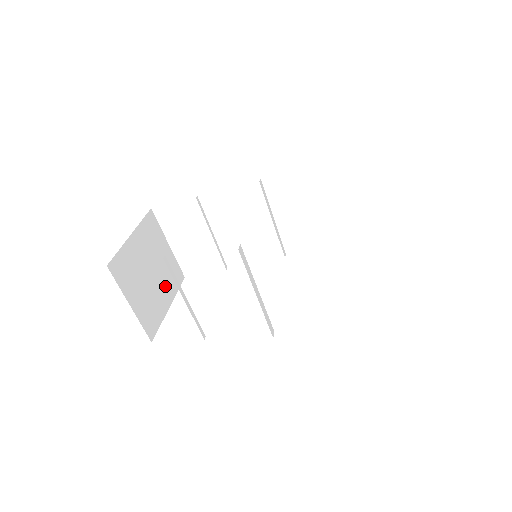
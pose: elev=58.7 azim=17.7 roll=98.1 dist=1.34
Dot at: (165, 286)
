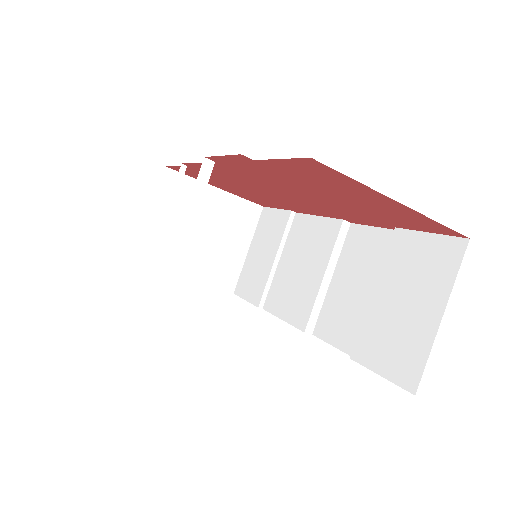
Dot at: (203, 263)
